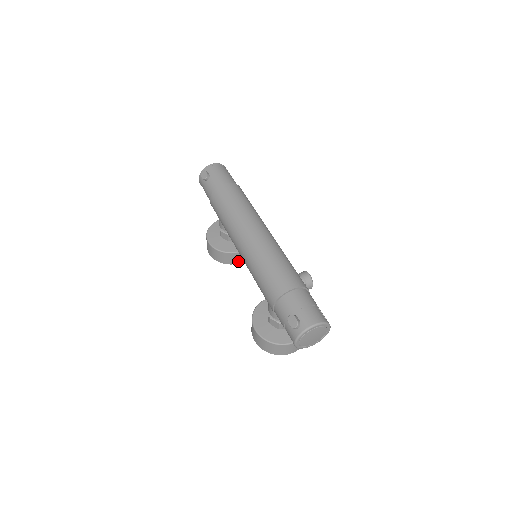
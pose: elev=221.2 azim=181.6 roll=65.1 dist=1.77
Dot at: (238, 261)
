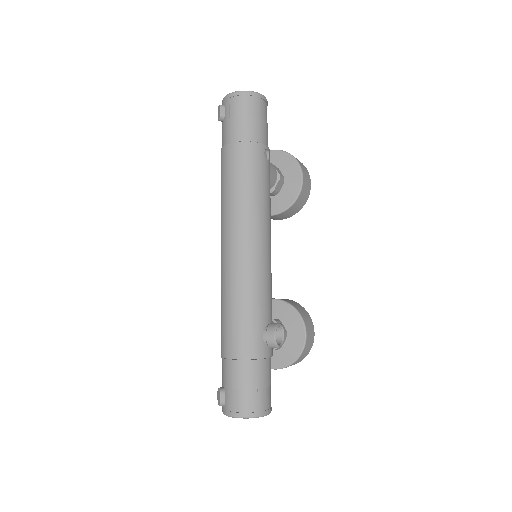
Dot at: (275, 218)
